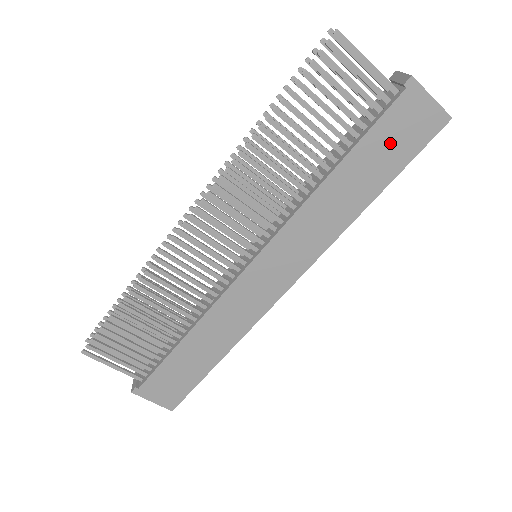
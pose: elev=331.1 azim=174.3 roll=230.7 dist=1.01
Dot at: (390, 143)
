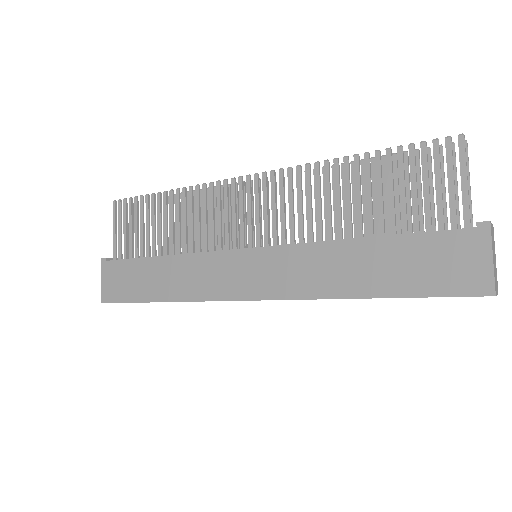
Dot at: (423, 262)
